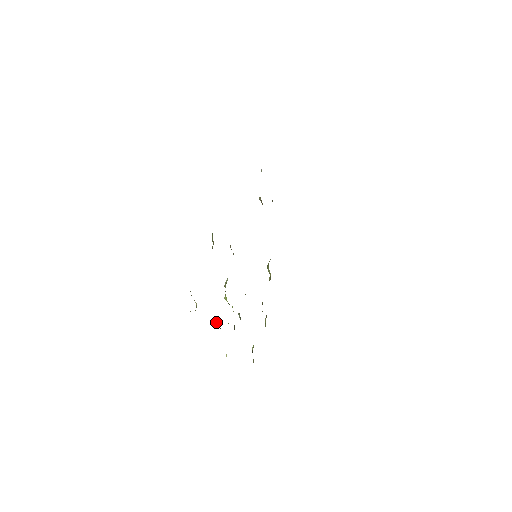
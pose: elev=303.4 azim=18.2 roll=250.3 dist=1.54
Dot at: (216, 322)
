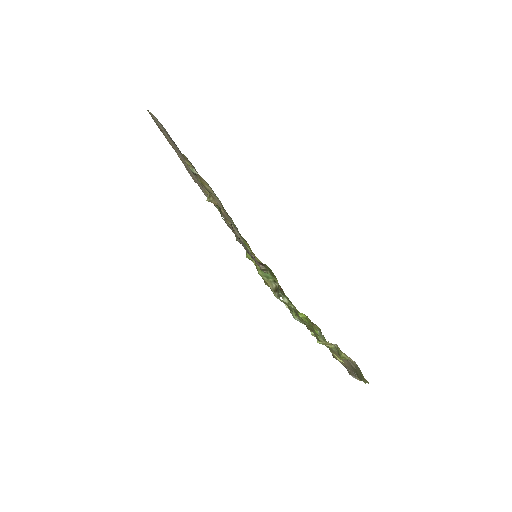
Dot at: occluded
